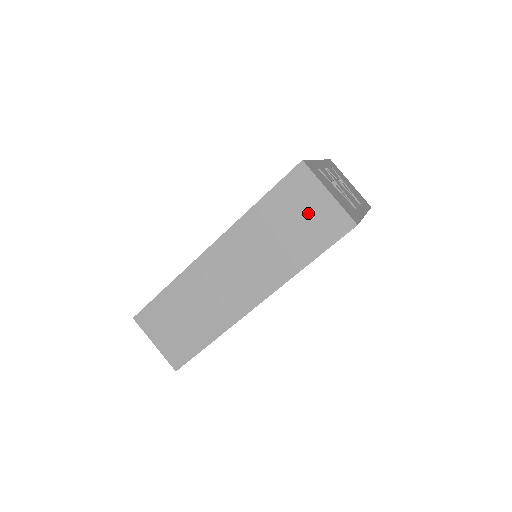
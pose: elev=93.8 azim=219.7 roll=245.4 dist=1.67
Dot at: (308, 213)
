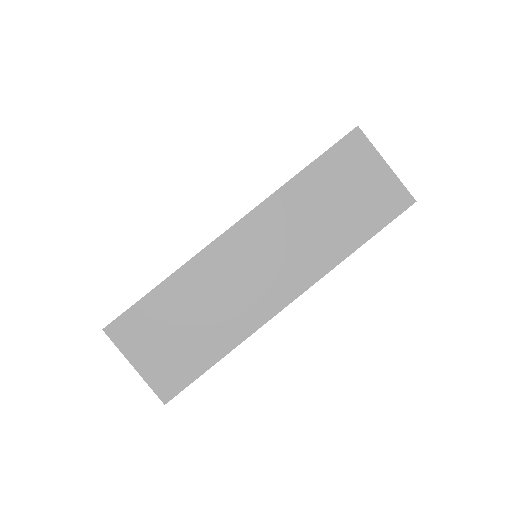
Dot at: (362, 186)
